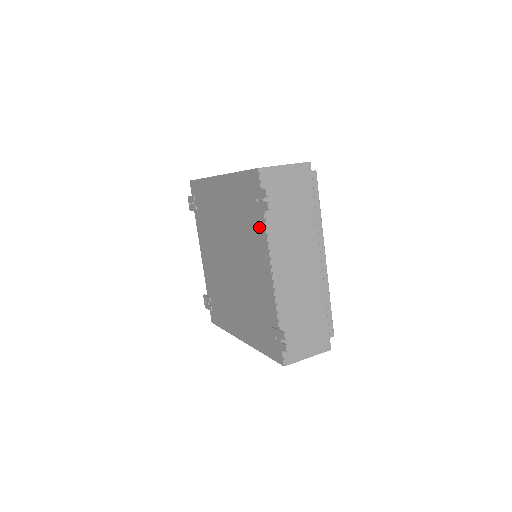
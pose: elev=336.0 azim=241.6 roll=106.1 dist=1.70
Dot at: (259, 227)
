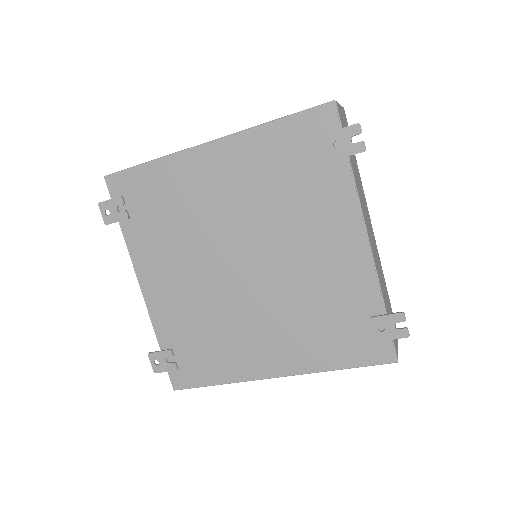
Dot at: (336, 184)
